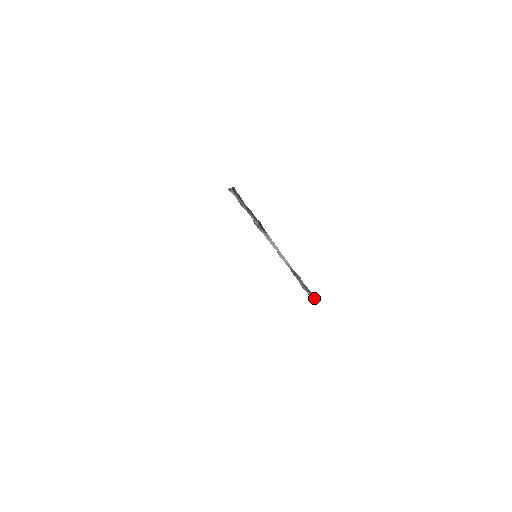
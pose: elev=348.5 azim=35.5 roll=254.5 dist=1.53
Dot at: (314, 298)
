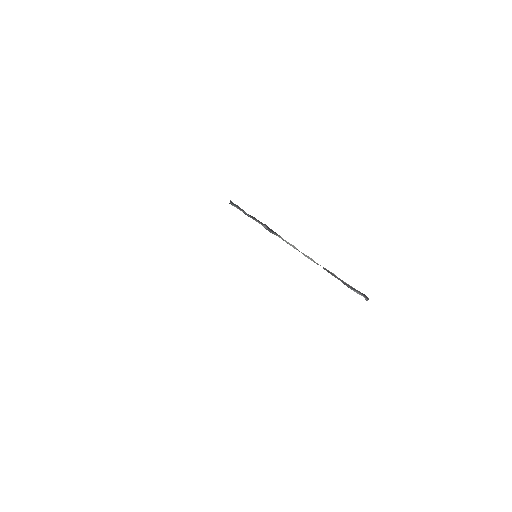
Dot at: (365, 297)
